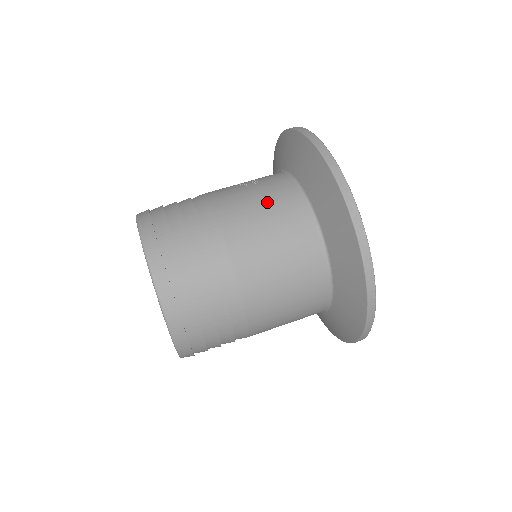
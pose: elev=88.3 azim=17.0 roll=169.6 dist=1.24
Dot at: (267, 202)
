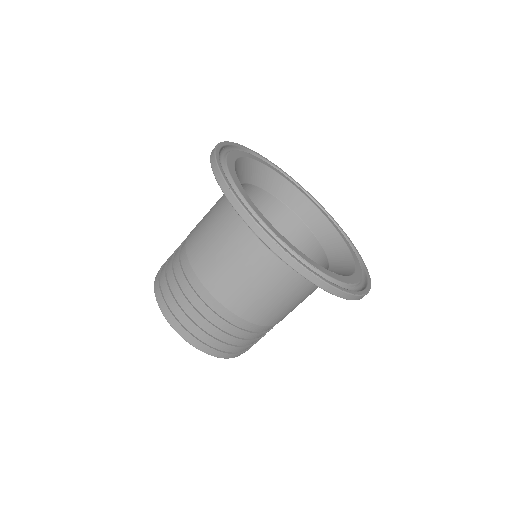
Dot at: occluded
